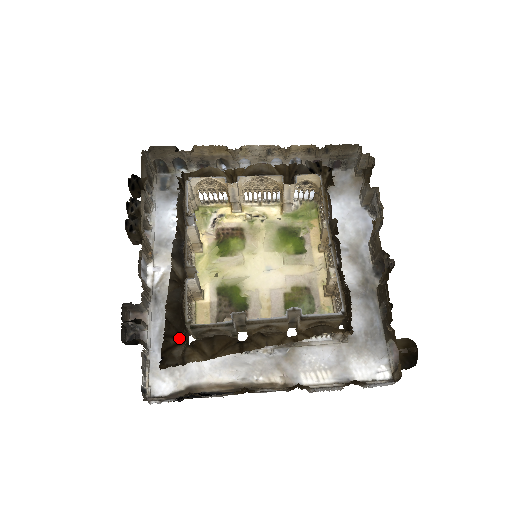
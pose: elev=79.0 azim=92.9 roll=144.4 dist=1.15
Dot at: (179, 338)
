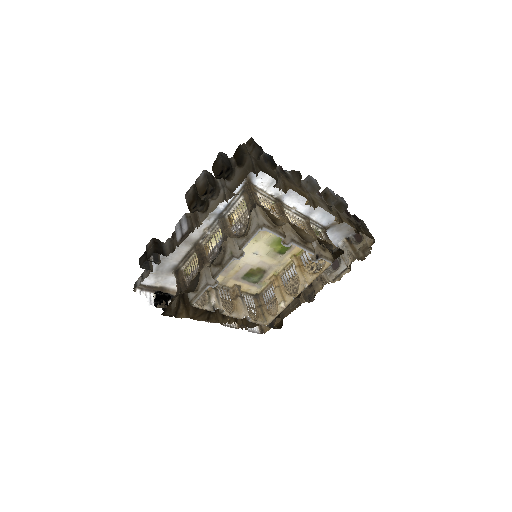
Dot at: (178, 291)
